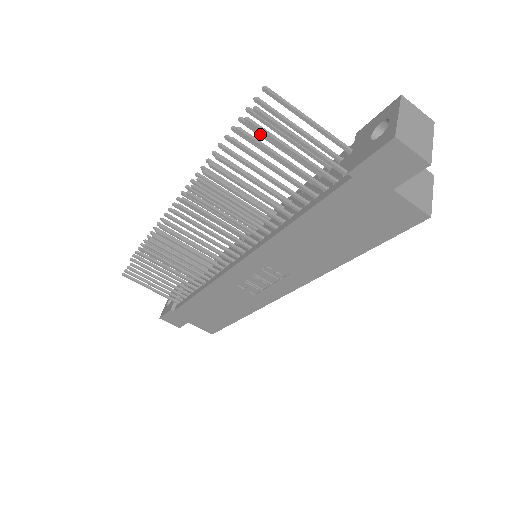
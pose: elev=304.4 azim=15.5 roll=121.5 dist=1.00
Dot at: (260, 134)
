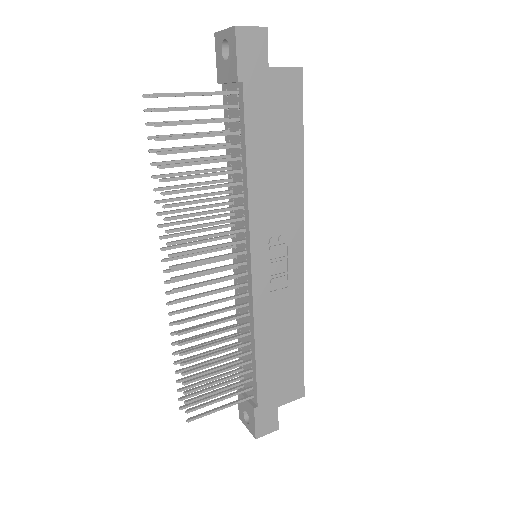
Dot at: occluded
